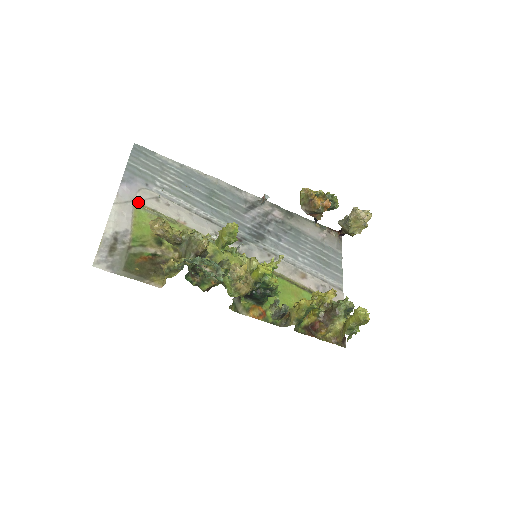
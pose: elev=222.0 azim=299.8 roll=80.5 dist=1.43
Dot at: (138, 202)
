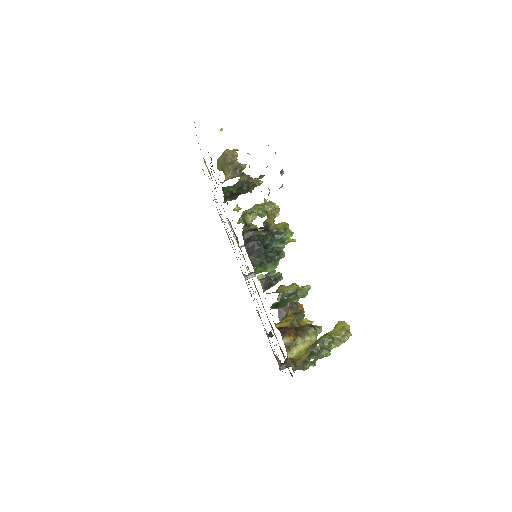
Dot at: occluded
